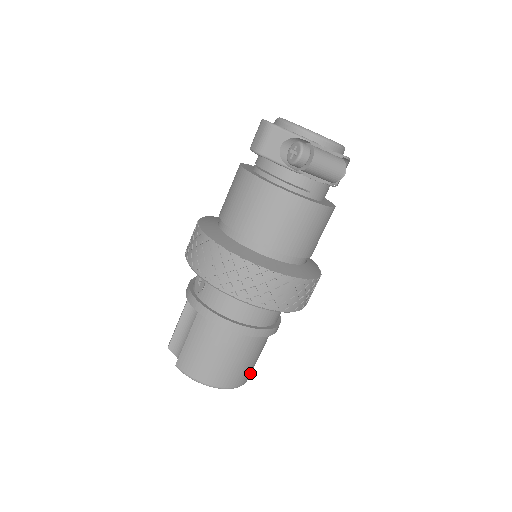
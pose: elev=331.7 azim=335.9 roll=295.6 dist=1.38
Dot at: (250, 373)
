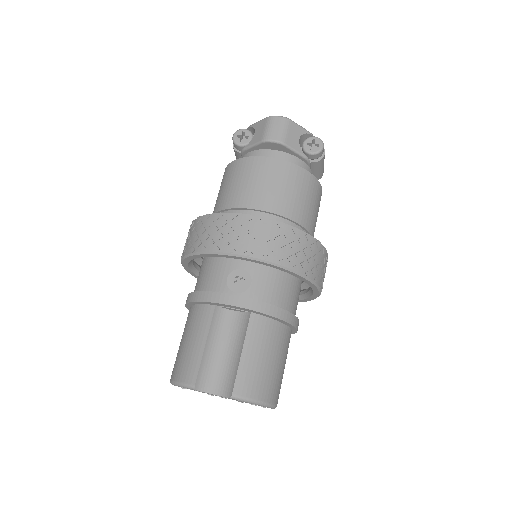
Dot at: occluded
